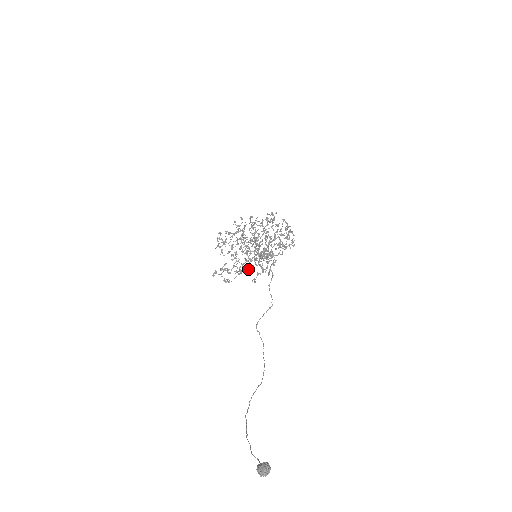
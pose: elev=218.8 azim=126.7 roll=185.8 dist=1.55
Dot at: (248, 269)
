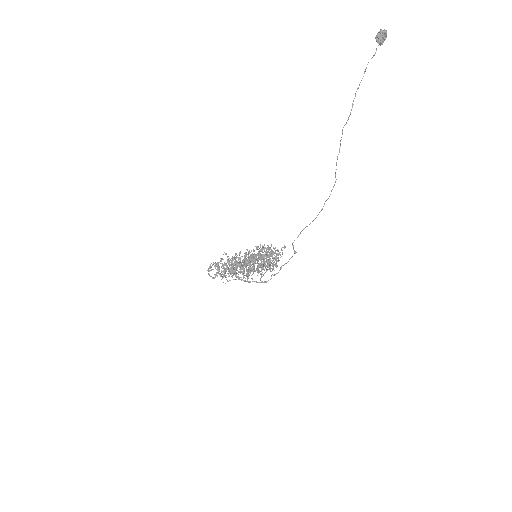
Dot at: occluded
